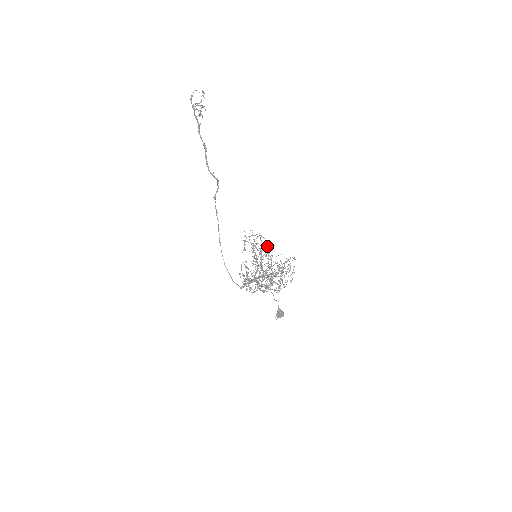
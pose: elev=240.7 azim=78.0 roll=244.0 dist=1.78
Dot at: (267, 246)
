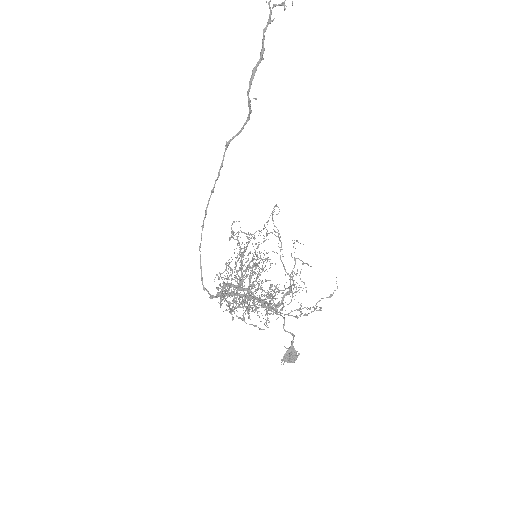
Dot at: occluded
